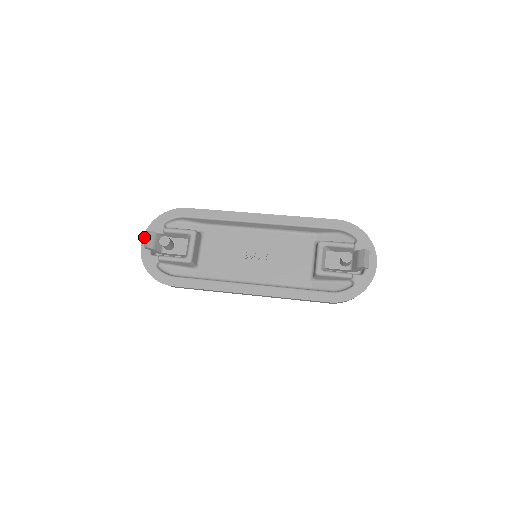
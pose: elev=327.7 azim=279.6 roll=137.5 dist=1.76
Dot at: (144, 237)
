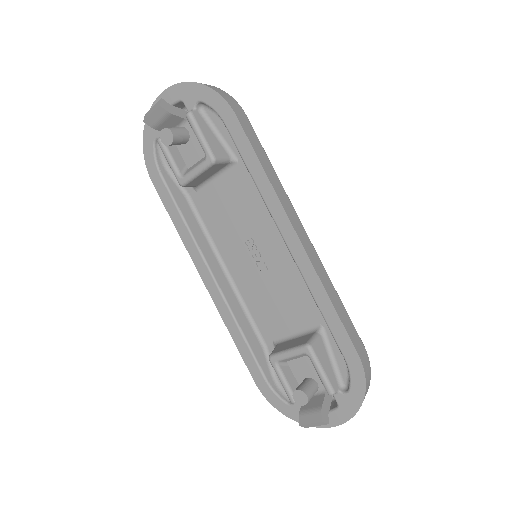
Dot at: (168, 90)
